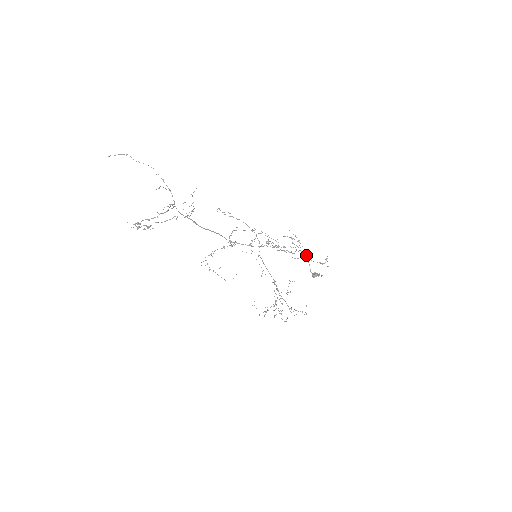
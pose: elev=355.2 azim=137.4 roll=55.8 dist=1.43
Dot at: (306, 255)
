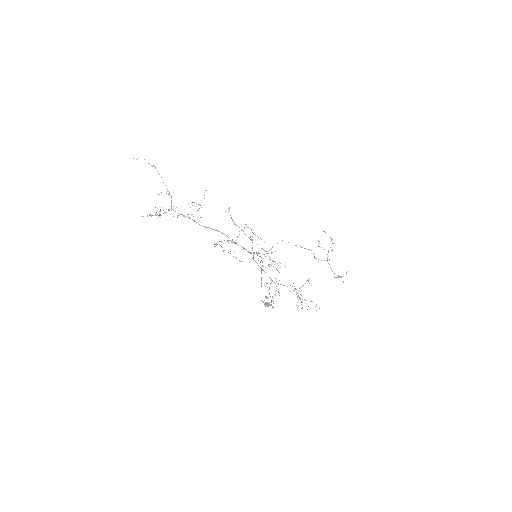
Dot at: (261, 286)
